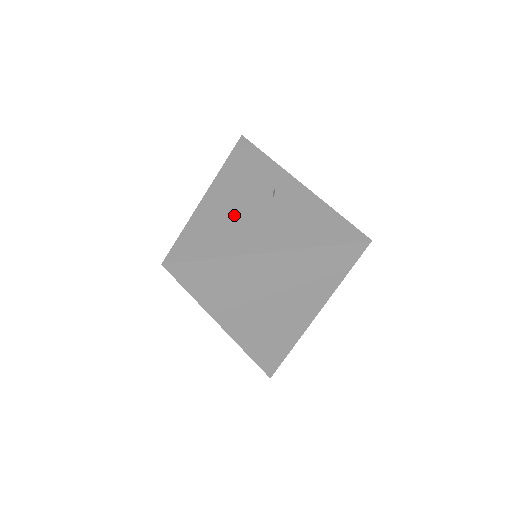
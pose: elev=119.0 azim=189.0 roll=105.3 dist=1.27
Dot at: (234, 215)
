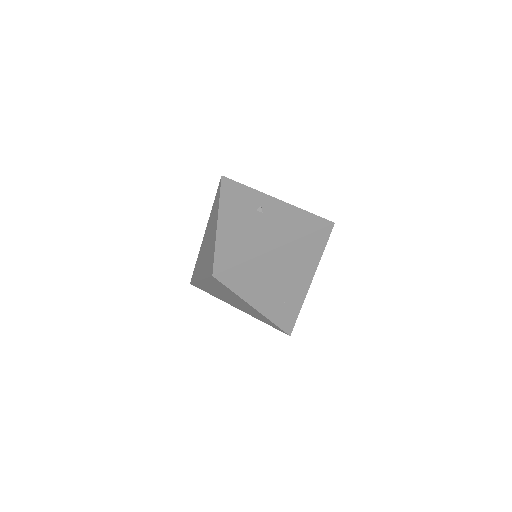
Dot at: (243, 231)
